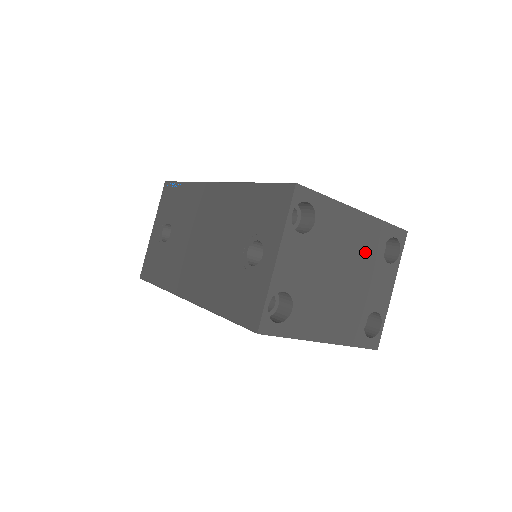
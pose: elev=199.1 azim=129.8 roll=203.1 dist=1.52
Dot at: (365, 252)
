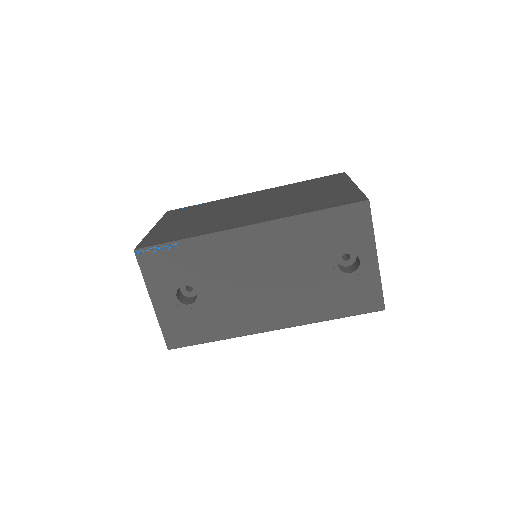
Dot at: occluded
